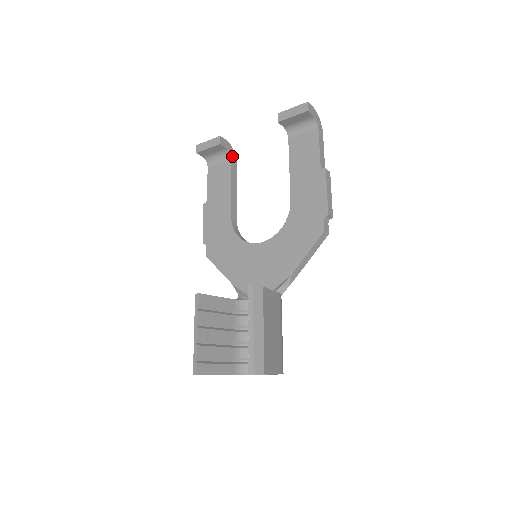
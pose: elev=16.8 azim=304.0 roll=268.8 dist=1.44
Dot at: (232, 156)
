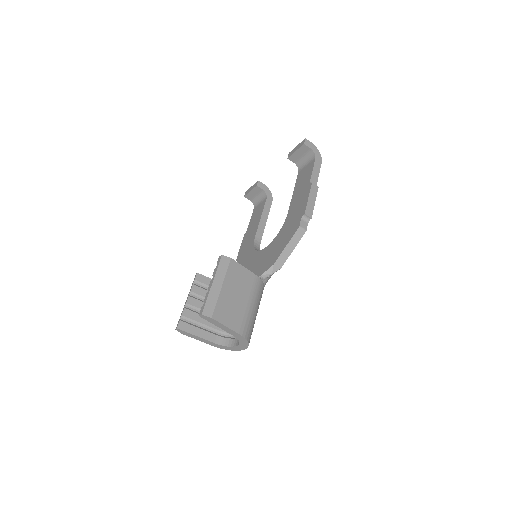
Dot at: (268, 196)
